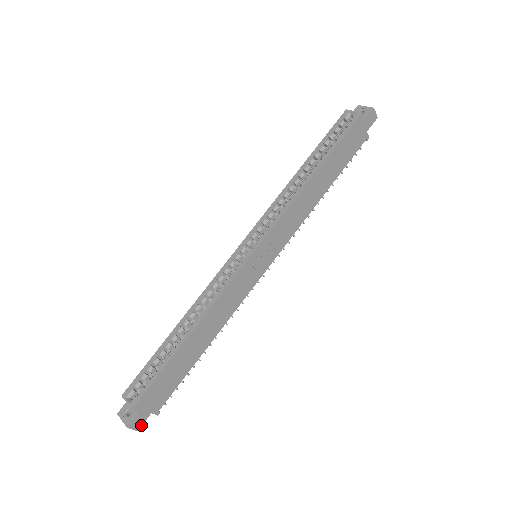
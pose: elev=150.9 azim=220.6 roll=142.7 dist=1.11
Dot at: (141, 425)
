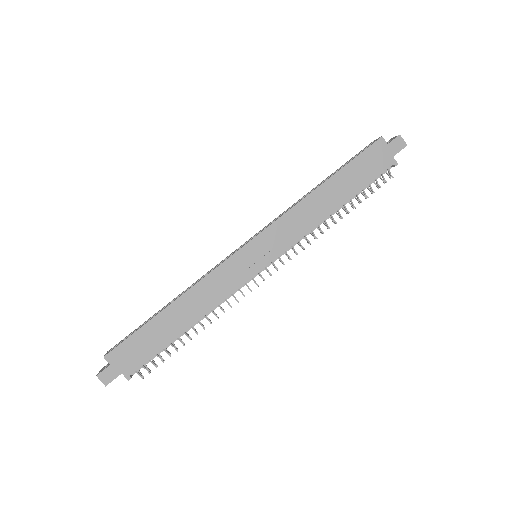
Dot at: (110, 381)
